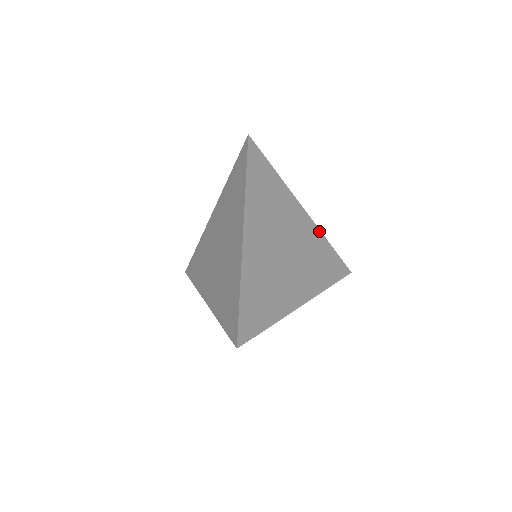
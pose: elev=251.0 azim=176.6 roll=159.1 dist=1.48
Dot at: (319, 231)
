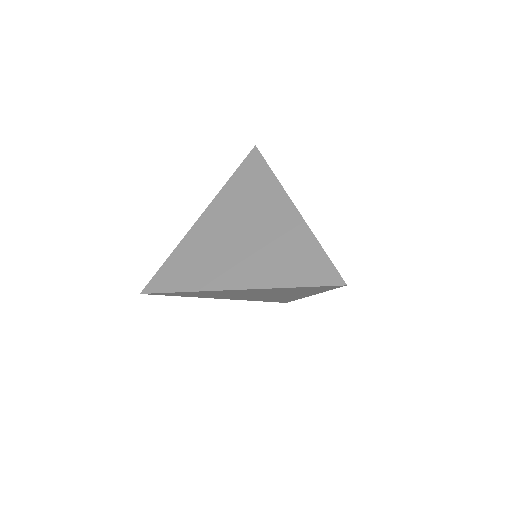
Dot at: occluded
